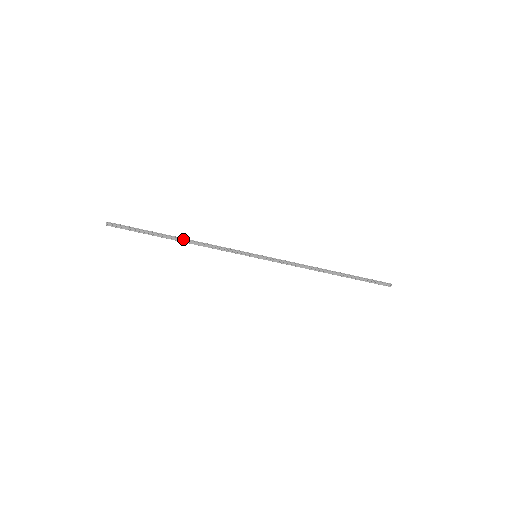
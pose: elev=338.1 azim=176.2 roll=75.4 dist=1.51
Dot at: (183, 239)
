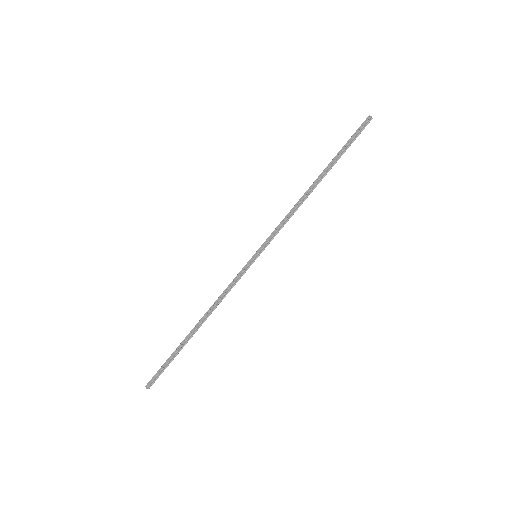
Dot at: (198, 322)
